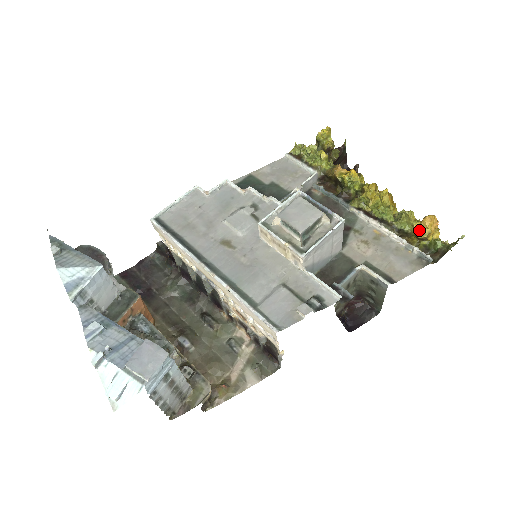
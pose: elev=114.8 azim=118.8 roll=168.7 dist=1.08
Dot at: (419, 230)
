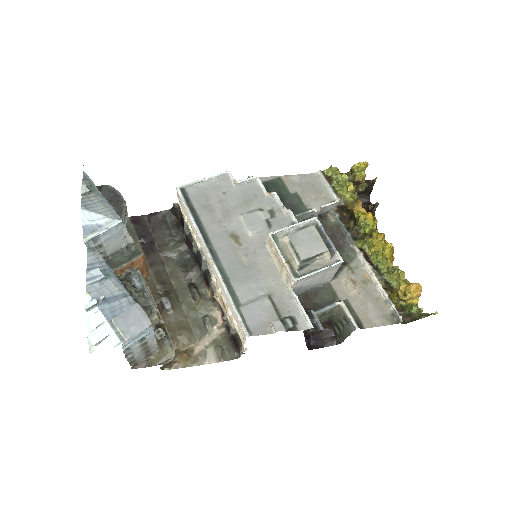
Dot at: (403, 291)
